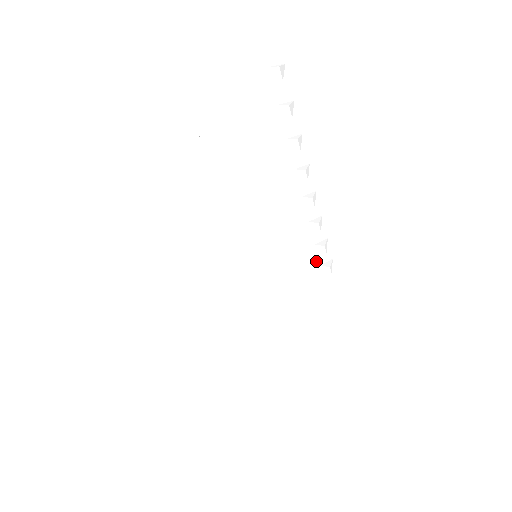
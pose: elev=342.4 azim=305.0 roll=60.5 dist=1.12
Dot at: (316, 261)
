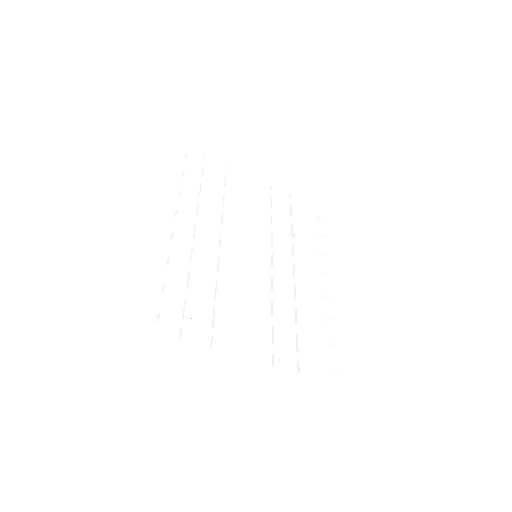
Dot at: (315, 334)
